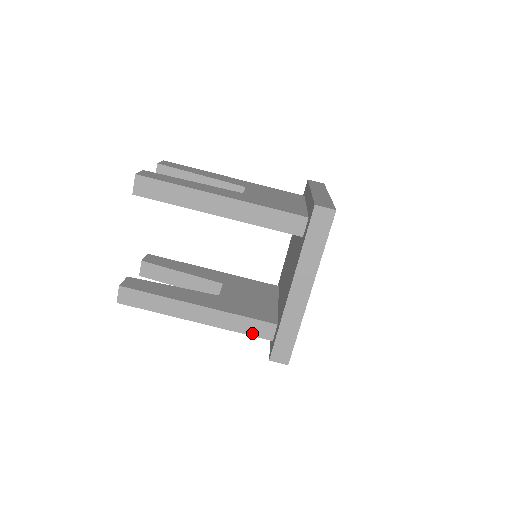
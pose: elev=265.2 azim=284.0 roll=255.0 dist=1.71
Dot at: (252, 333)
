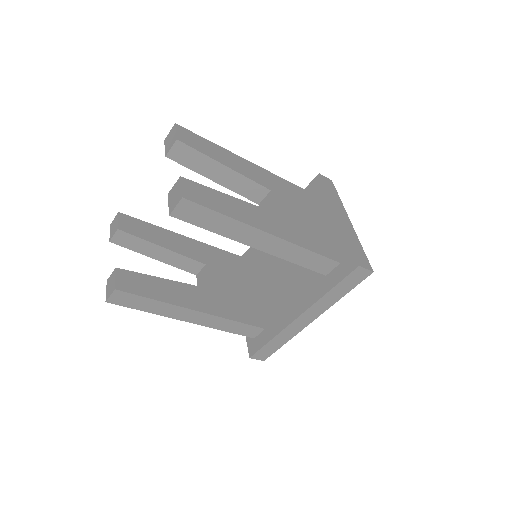
Dot at: (239, 333)
